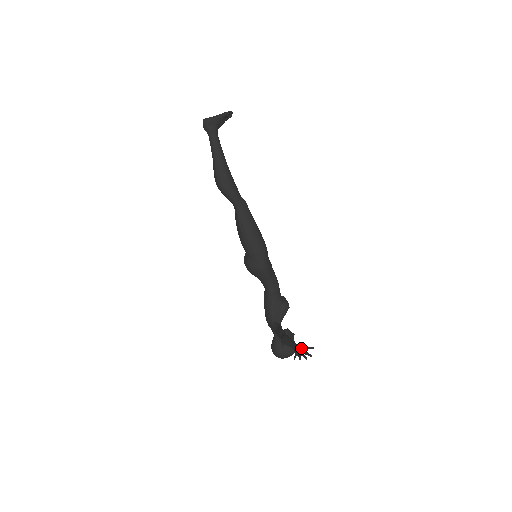
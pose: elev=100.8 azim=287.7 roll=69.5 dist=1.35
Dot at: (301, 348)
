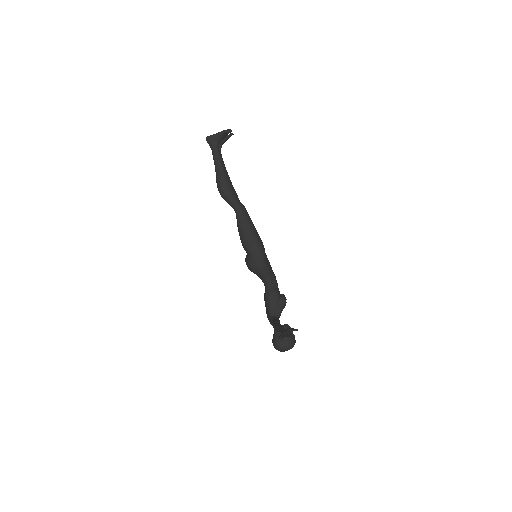
Dot at: (287, 330)
